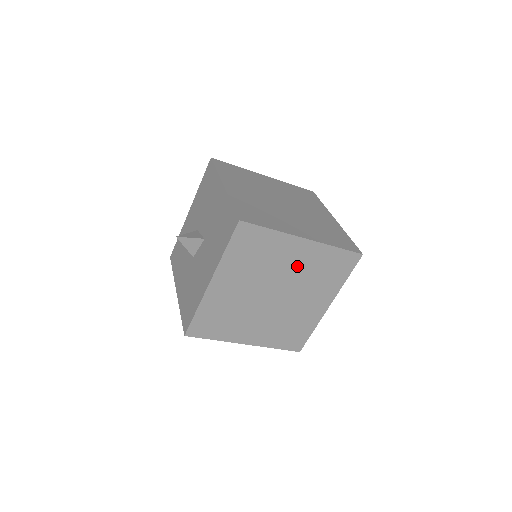
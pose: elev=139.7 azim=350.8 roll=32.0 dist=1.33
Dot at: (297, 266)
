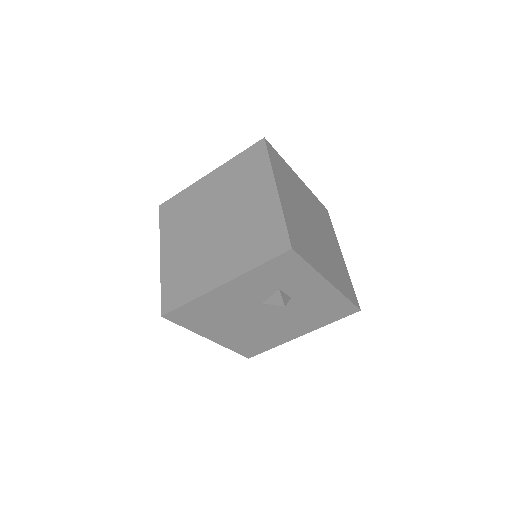
Dot at: (217, 191)
